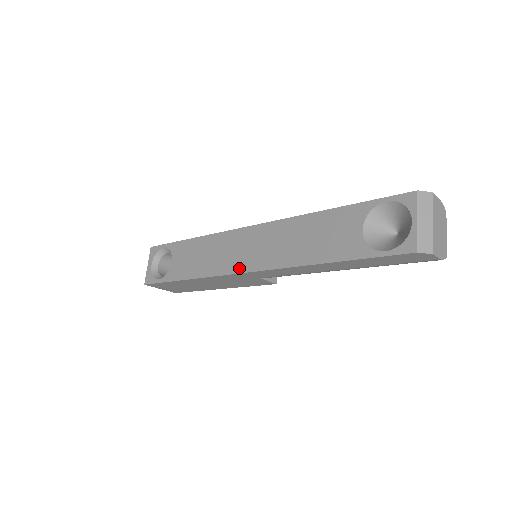
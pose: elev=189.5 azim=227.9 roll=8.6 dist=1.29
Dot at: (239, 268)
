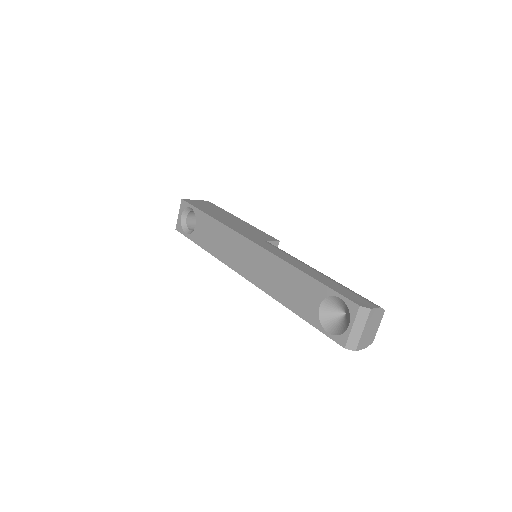
Dot at: (239, 270)
